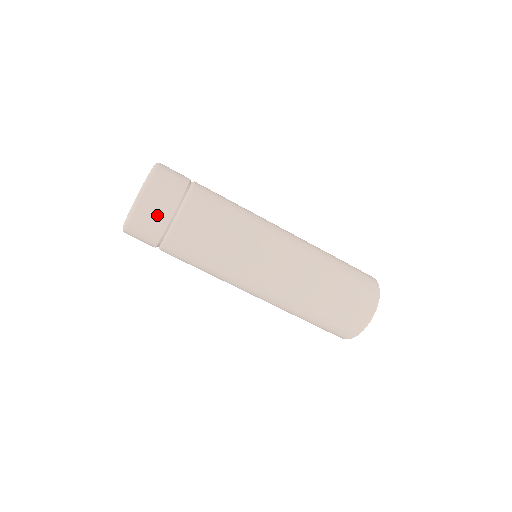
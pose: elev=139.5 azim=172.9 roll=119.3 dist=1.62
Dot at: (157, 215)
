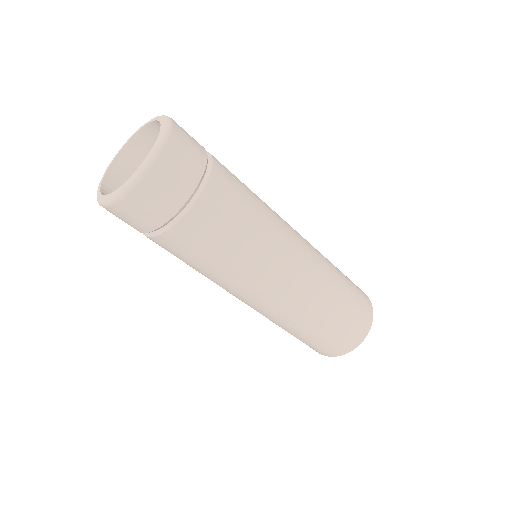
Dot at: (162, 201)
